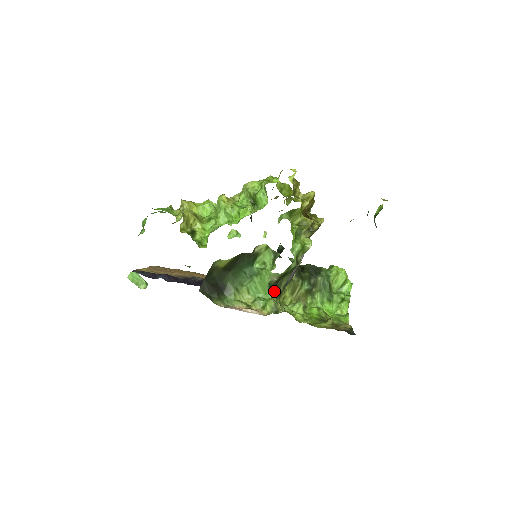
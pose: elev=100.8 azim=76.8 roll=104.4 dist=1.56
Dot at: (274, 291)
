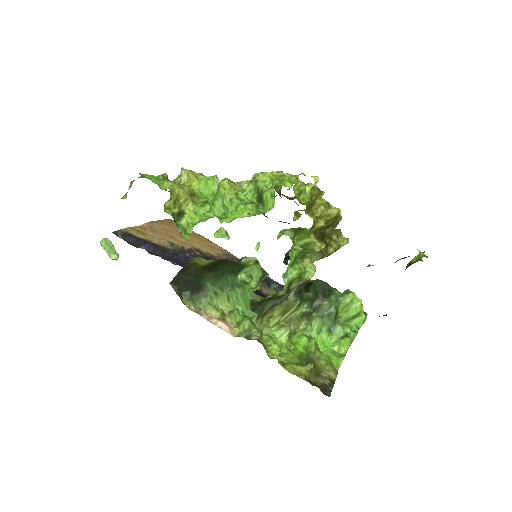
Dot at: (256, 309)
